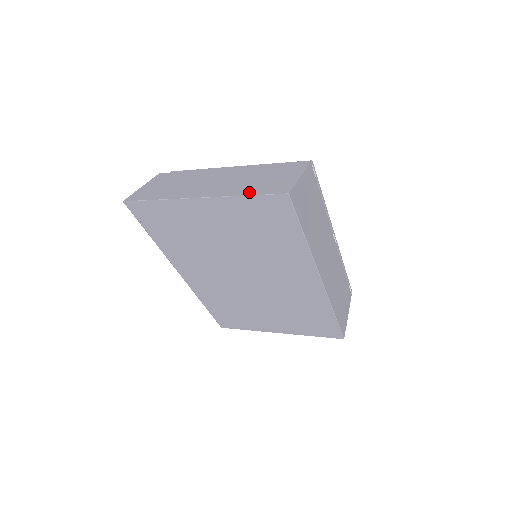
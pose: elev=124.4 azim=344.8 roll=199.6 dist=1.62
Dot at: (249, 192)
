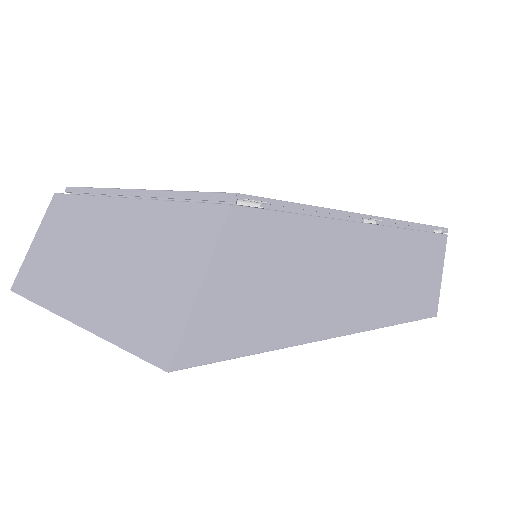
Dot at: (121, 332)
